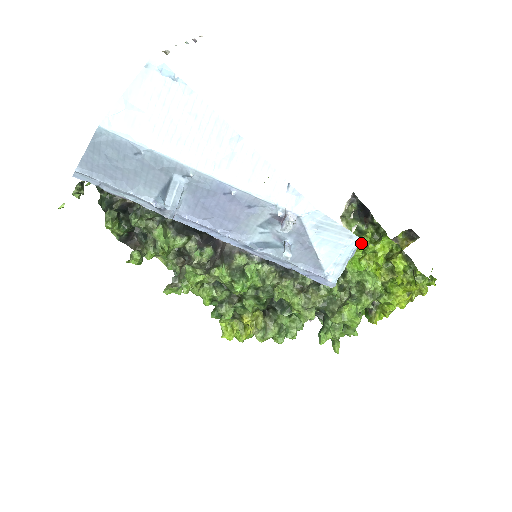
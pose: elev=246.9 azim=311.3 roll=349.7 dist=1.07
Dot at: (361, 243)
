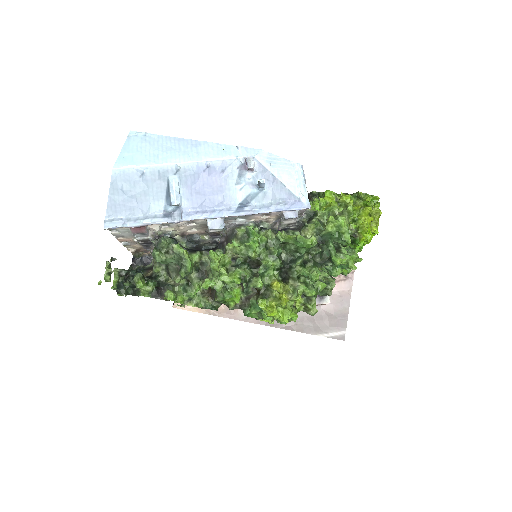
Dot at: occluded
